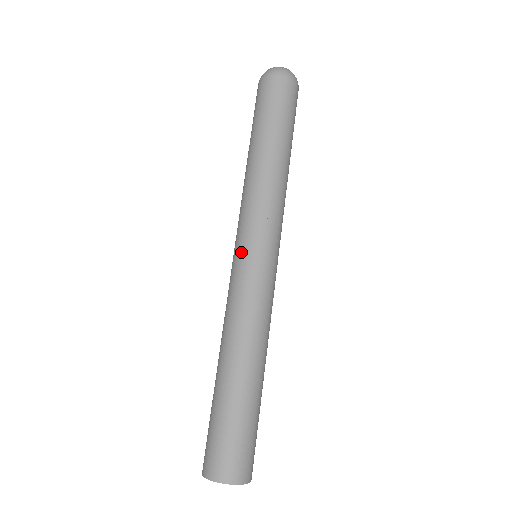
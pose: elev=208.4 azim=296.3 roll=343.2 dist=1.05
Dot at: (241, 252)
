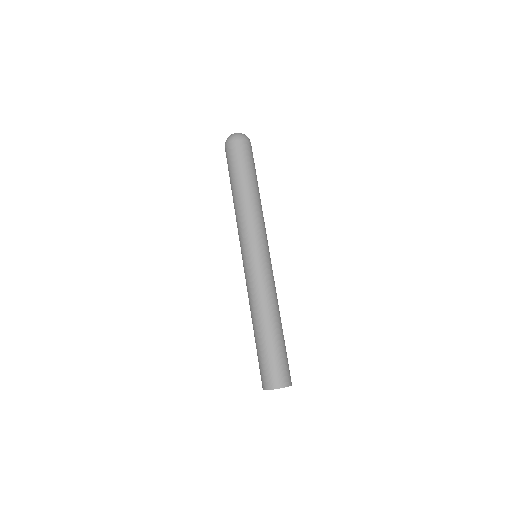
Dot at: (243, 259)
